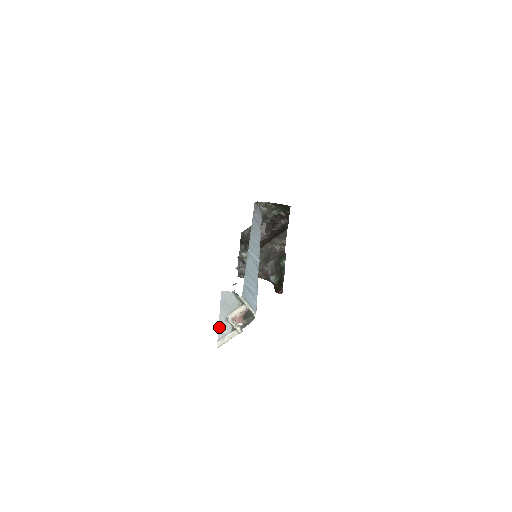
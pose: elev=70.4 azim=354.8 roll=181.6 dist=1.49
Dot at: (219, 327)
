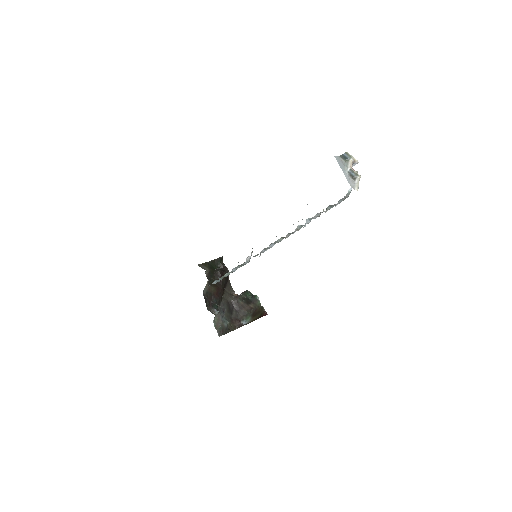
Dot at: (348, 181)
